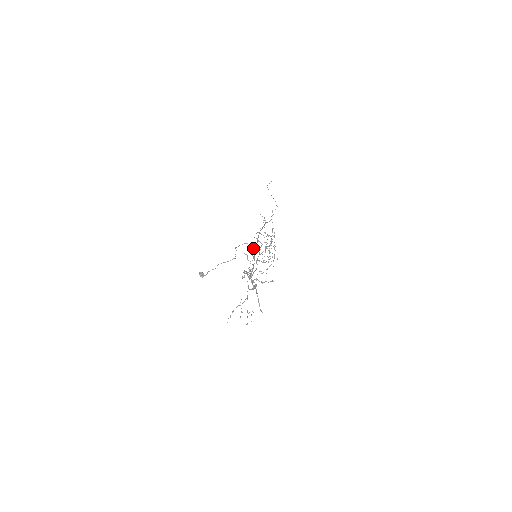
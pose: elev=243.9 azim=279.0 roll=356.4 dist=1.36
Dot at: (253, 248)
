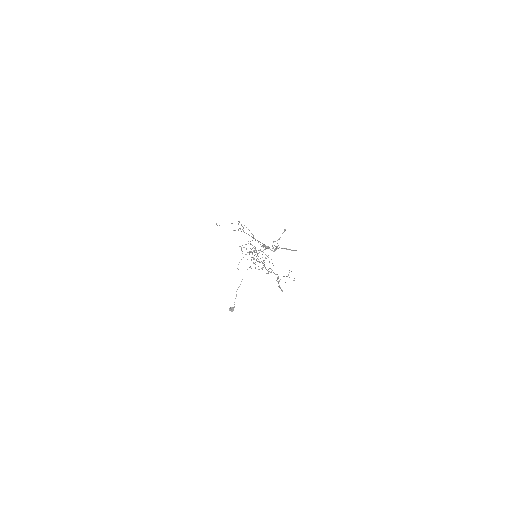
Dot at: occluded
